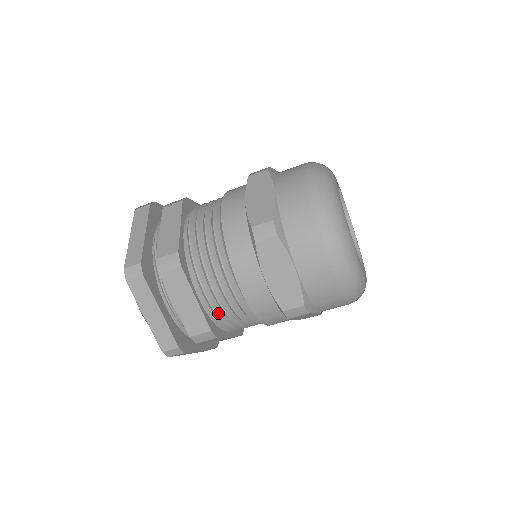
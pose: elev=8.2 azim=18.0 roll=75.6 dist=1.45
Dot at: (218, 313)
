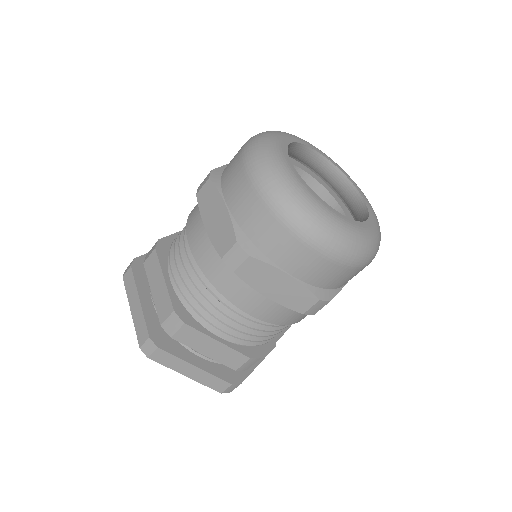
Dot at: (247, 339)
